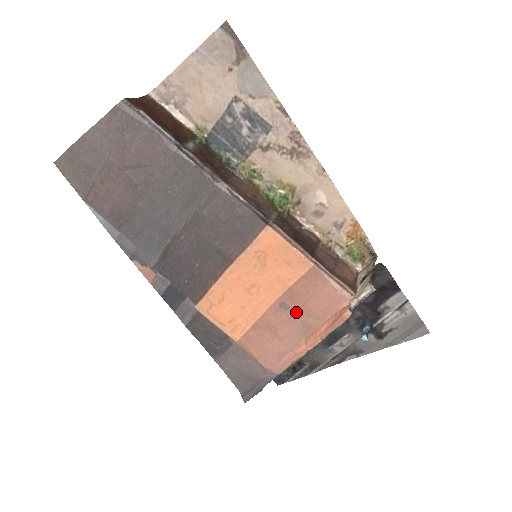
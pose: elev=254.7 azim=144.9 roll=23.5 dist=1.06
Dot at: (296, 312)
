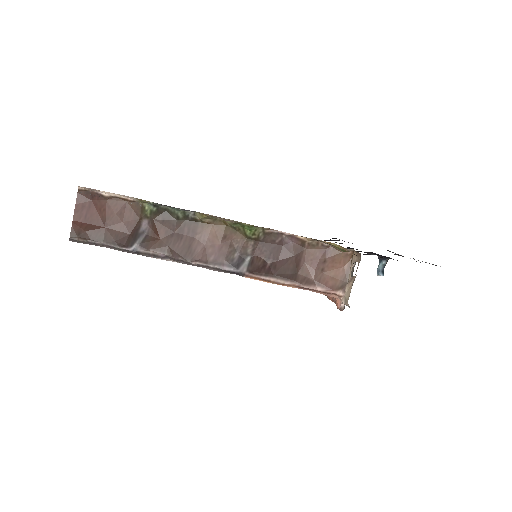
Dot at: occluded
